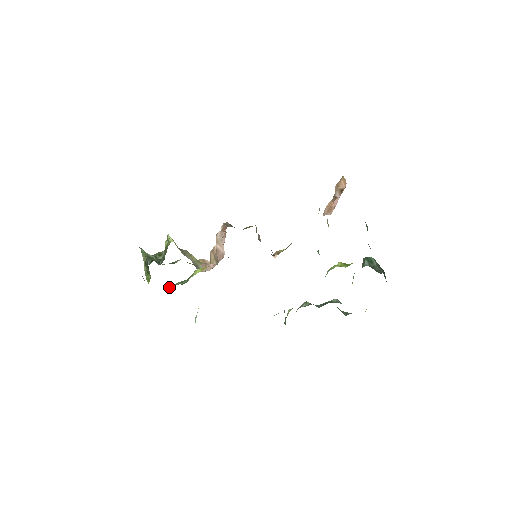
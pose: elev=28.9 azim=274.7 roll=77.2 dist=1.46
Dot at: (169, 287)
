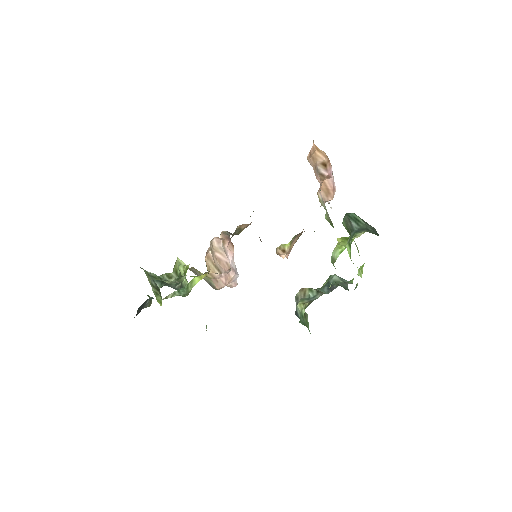
Dot at: (165, 297)
